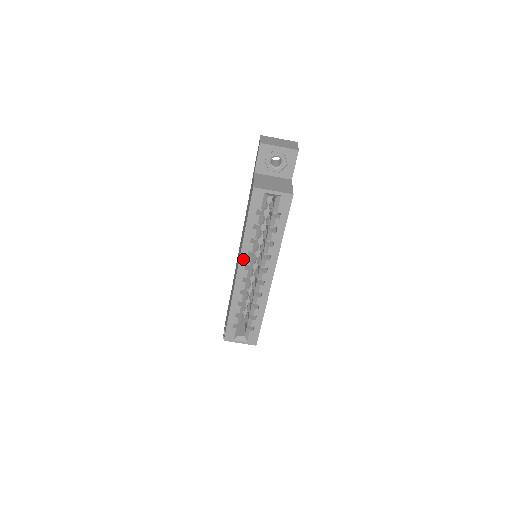
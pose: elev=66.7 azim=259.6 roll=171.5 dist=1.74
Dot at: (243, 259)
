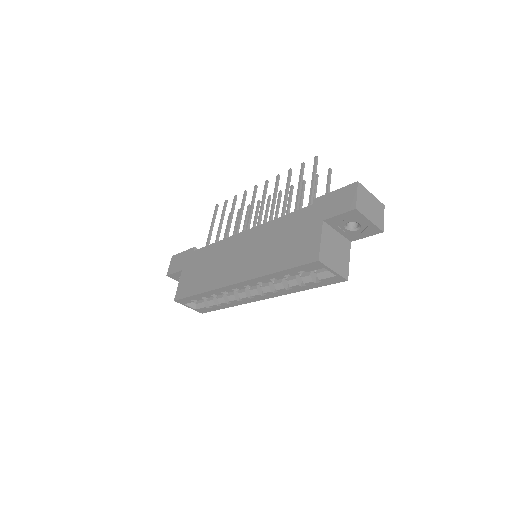
Dot at: (250, 282)
